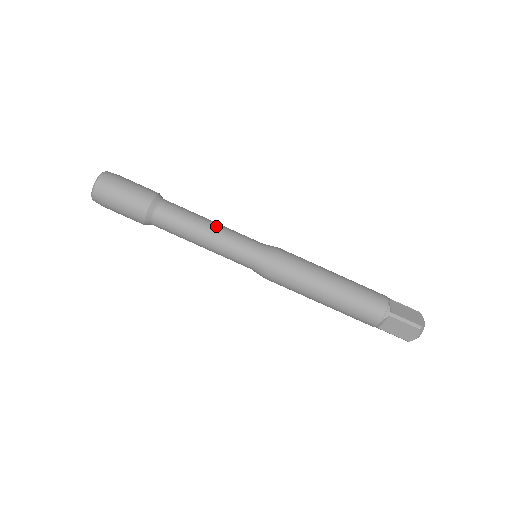
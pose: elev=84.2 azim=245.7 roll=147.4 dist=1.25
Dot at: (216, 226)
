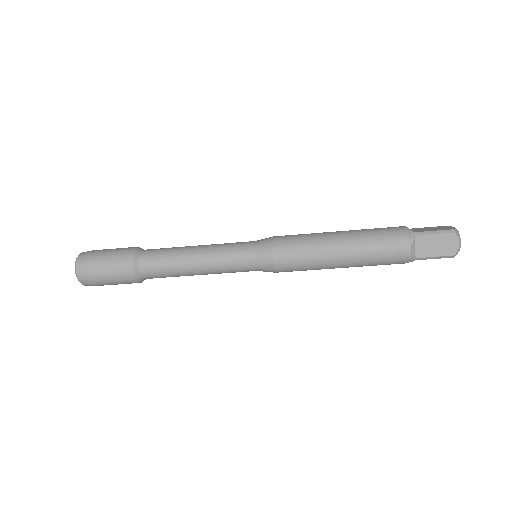
Dot at: (203, 264)
